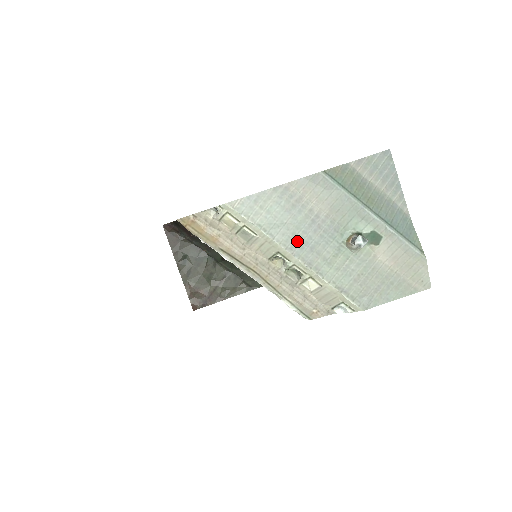
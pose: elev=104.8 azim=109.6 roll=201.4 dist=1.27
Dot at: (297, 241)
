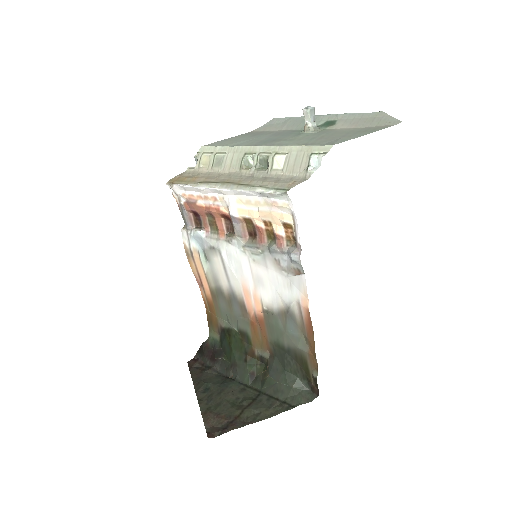
Dot at: (260, 142)
